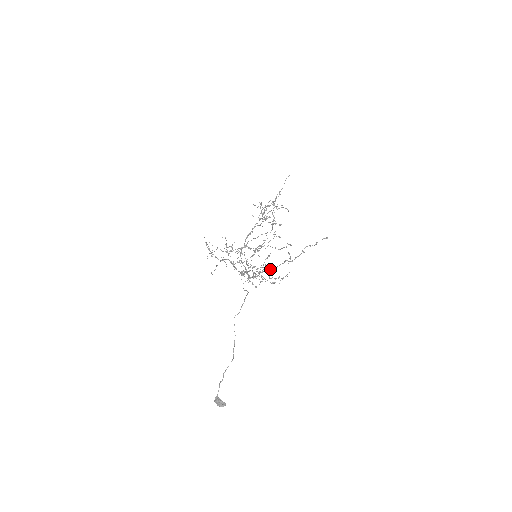
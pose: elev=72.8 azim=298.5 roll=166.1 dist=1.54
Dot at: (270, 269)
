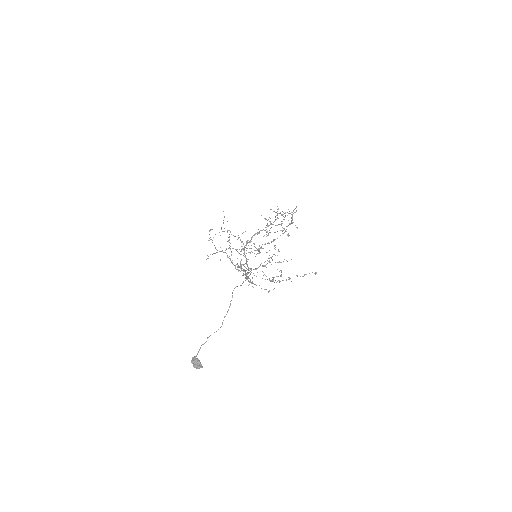
Dot at: occluded
